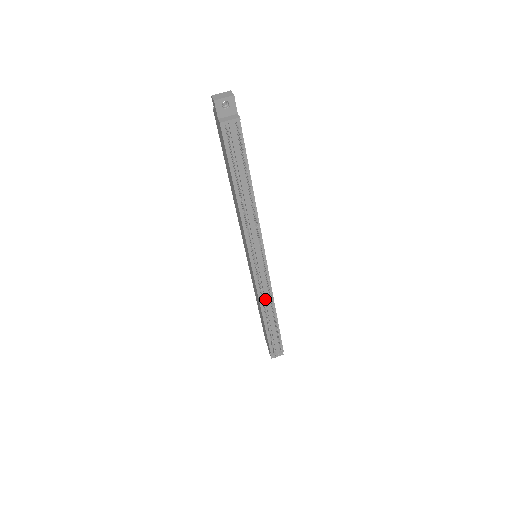
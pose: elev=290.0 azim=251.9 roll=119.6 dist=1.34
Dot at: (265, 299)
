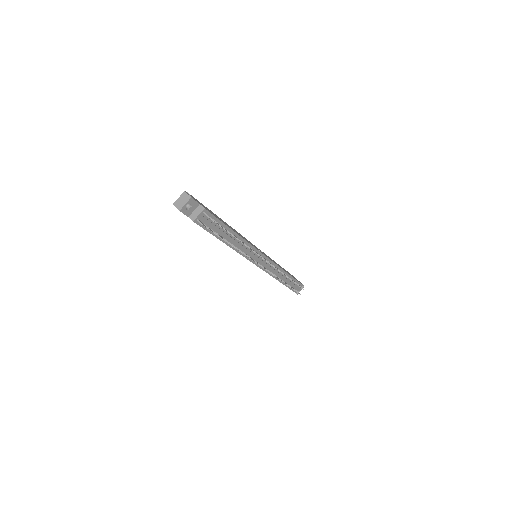
Dot at: (277, 274)
